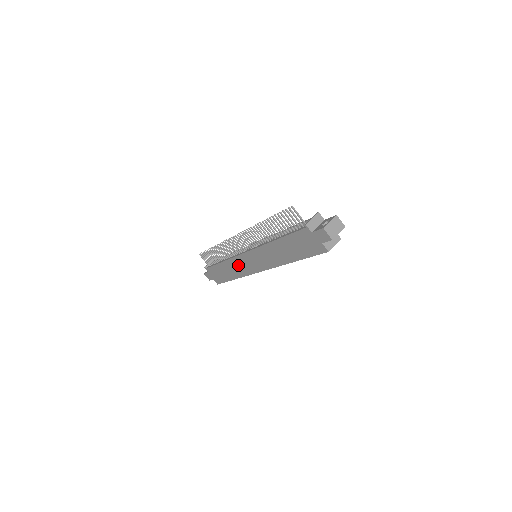
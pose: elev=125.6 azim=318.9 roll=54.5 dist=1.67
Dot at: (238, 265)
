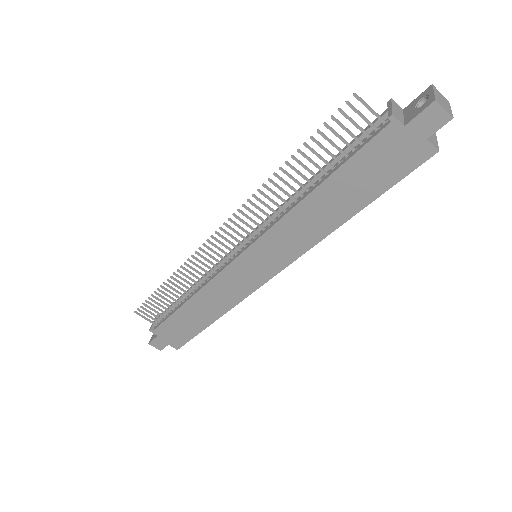
Dot at: (224, 288)
